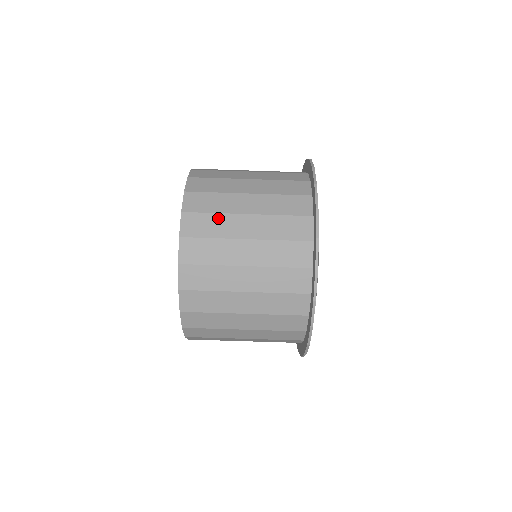
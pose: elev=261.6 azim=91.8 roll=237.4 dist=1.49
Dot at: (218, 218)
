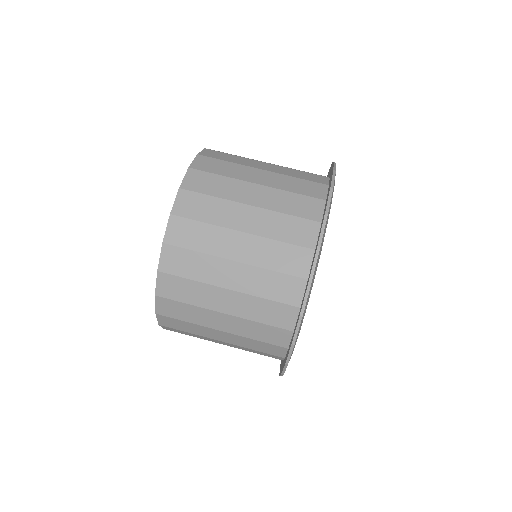
Dot at: (201, 259)
